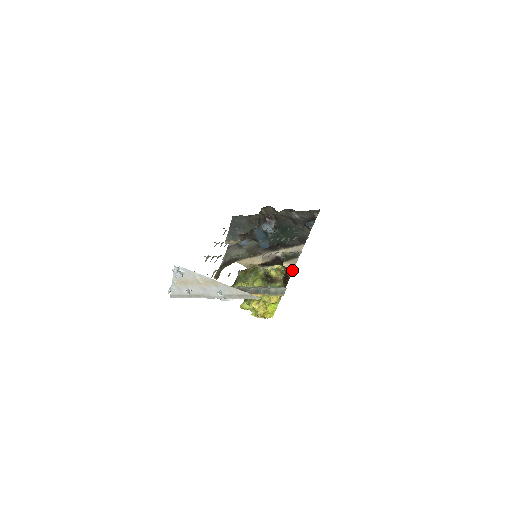
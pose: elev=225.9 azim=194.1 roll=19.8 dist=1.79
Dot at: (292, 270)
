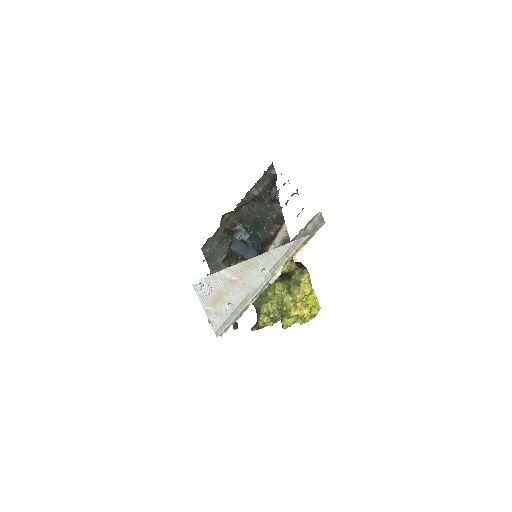
Dot at: (295, 258)
